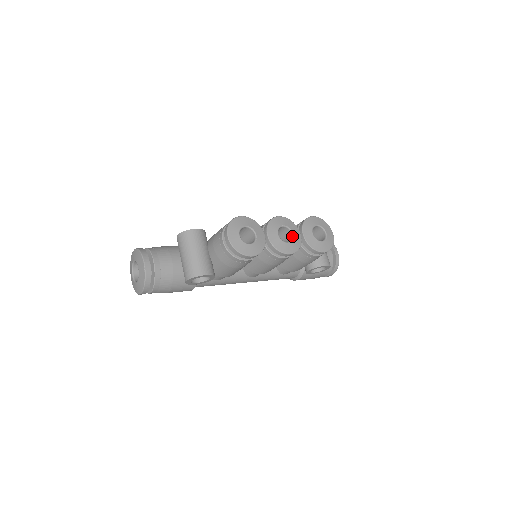
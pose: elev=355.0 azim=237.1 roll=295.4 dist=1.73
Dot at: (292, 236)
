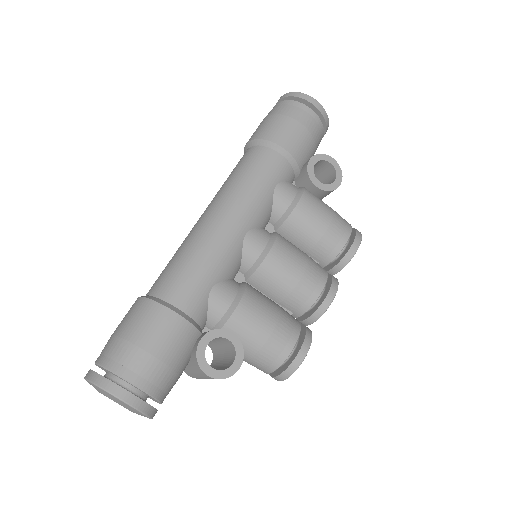
Dot at: occluded
